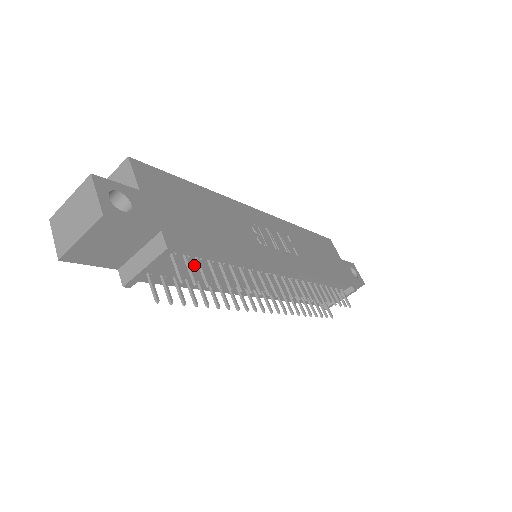
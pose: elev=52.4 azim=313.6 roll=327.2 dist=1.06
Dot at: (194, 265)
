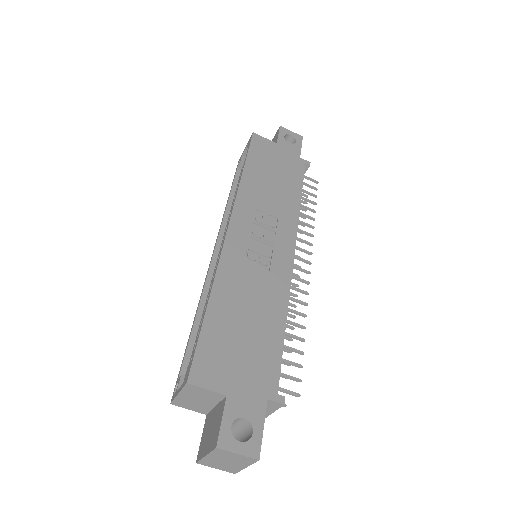
Dot at: occluded
